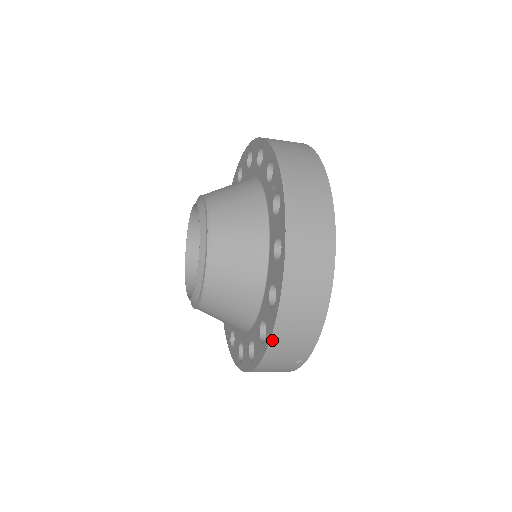
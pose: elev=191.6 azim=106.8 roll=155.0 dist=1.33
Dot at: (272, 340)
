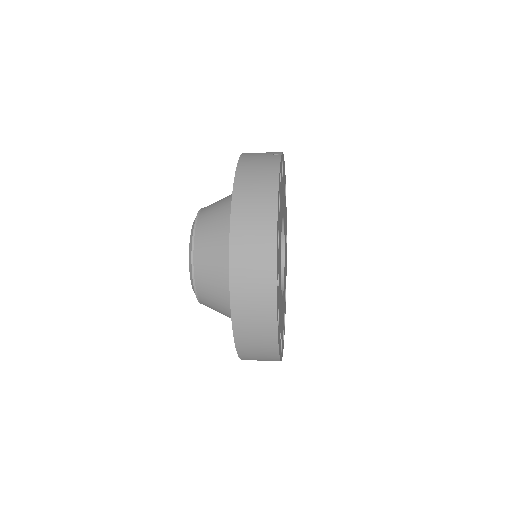
Dot at: occluded
